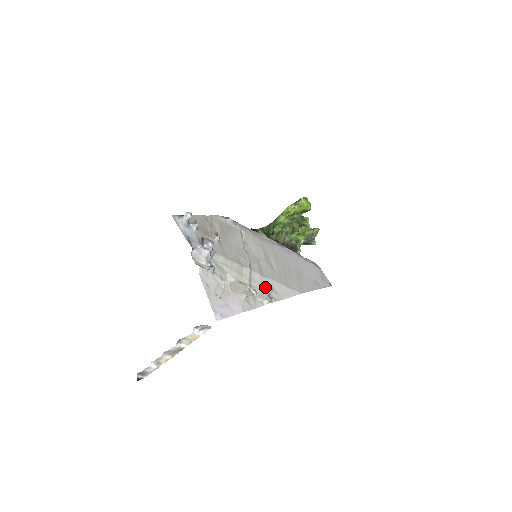
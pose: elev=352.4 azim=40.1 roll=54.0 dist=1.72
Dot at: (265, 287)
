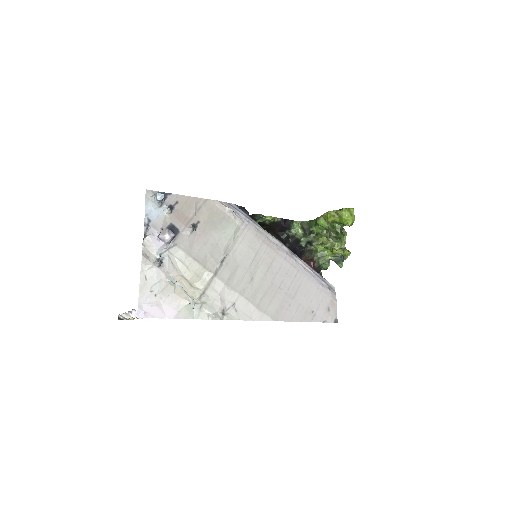
Dot at: (224, 300)
